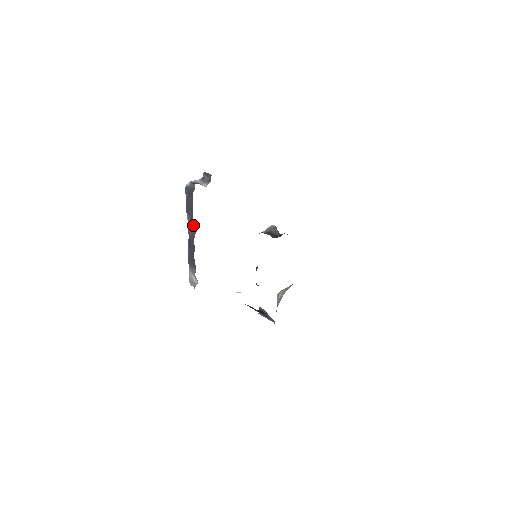
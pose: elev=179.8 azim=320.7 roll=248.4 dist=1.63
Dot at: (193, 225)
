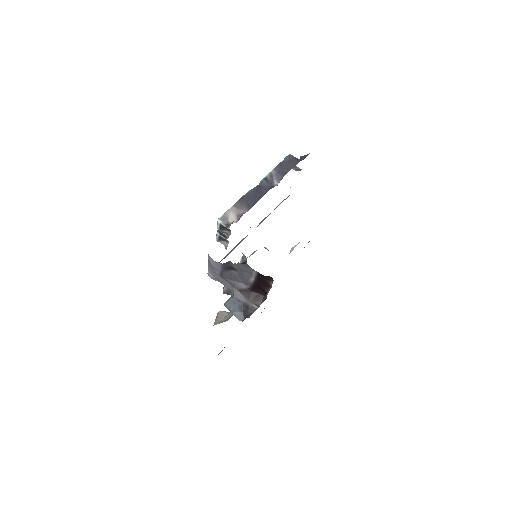
Dot at: (273, 180)
